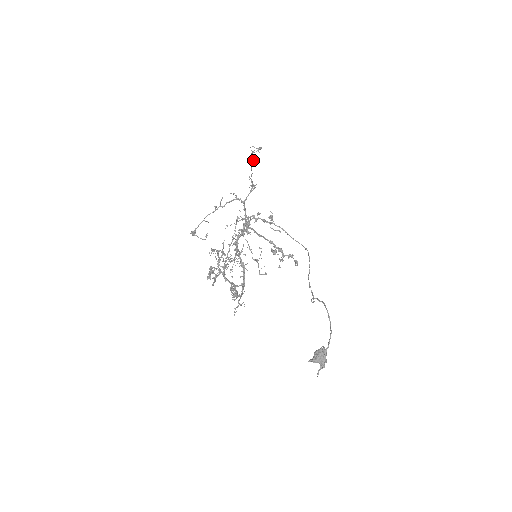
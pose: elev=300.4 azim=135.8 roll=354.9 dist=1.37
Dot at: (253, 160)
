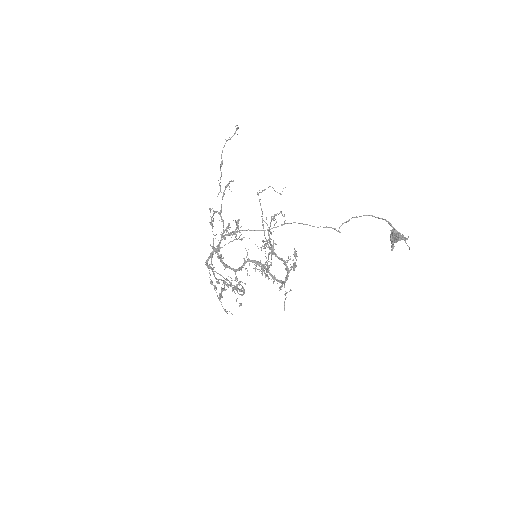
Dot at: (221, 157)
